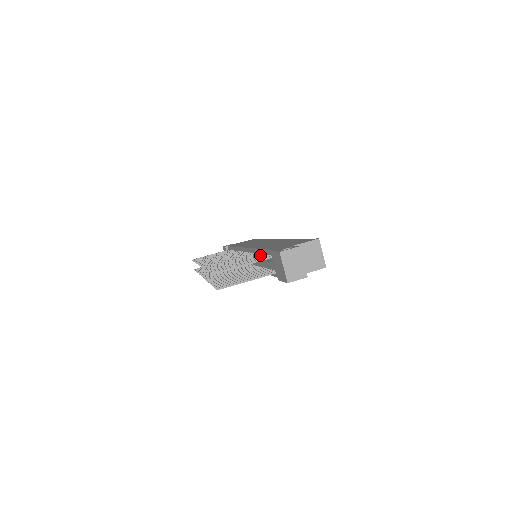
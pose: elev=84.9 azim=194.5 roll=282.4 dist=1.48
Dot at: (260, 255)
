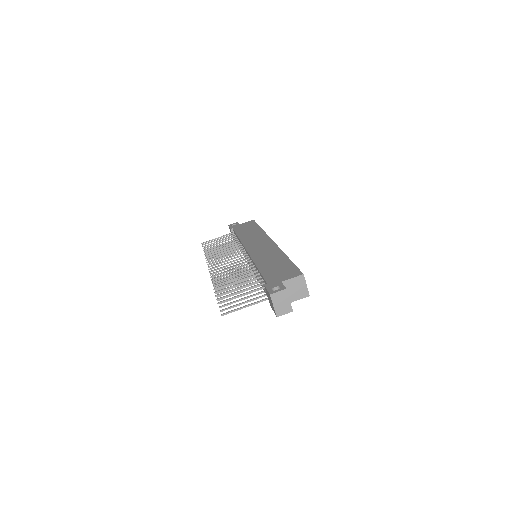
Dot at: (257, 277)
